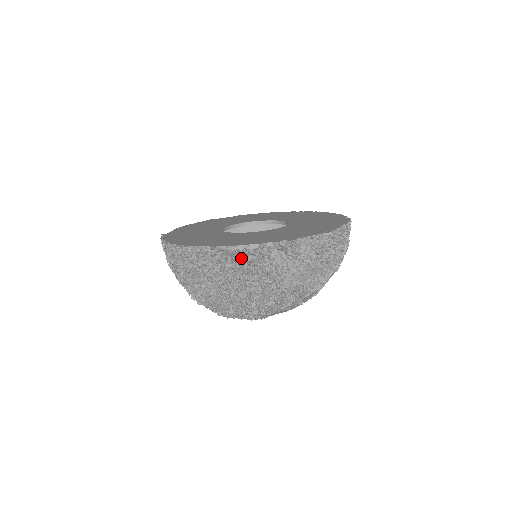
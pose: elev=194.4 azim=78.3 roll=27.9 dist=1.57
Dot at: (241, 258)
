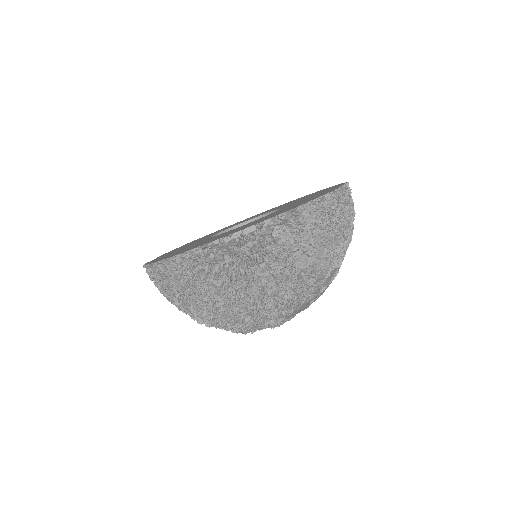
Dot at: (240, 248)
